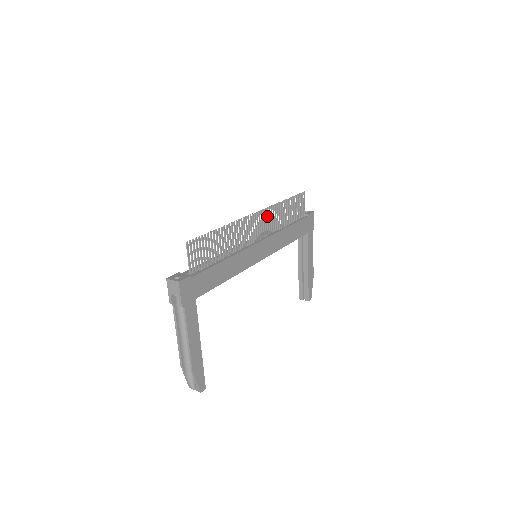
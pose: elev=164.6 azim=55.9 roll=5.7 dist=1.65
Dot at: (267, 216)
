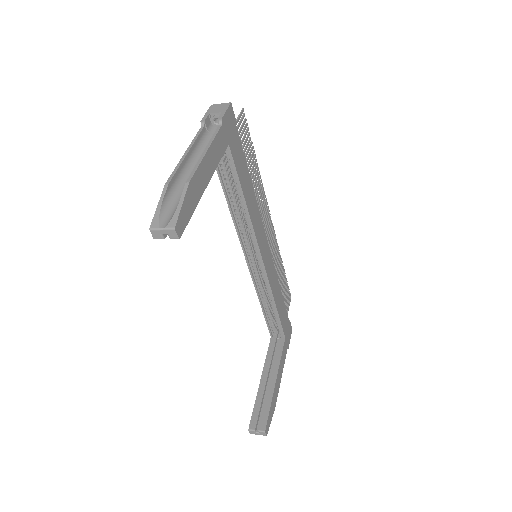
Dot at: (274, 243)
